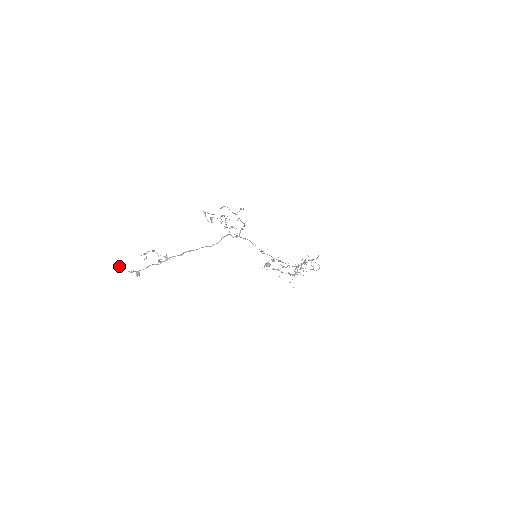
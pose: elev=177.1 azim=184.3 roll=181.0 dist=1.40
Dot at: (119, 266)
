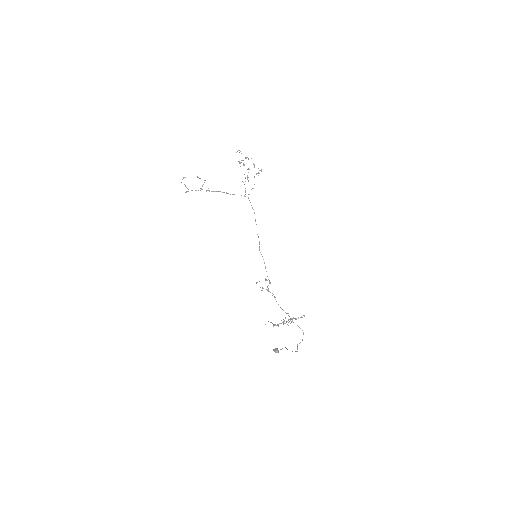
Dot at: (185, 177)
